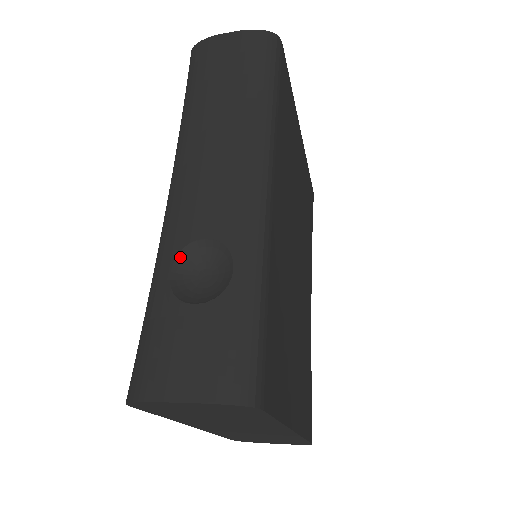
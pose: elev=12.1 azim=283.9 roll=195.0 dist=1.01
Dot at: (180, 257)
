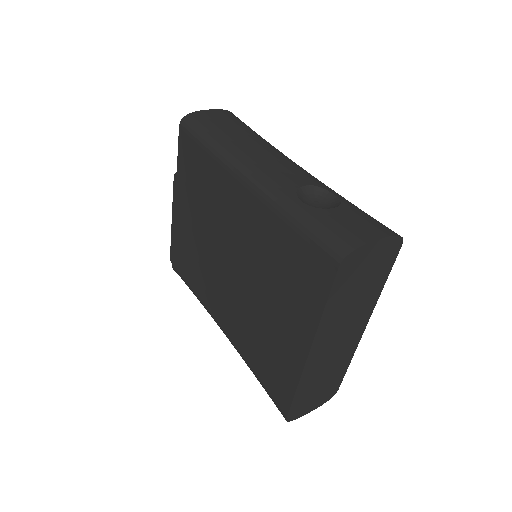
Dot at: (298, 196)
